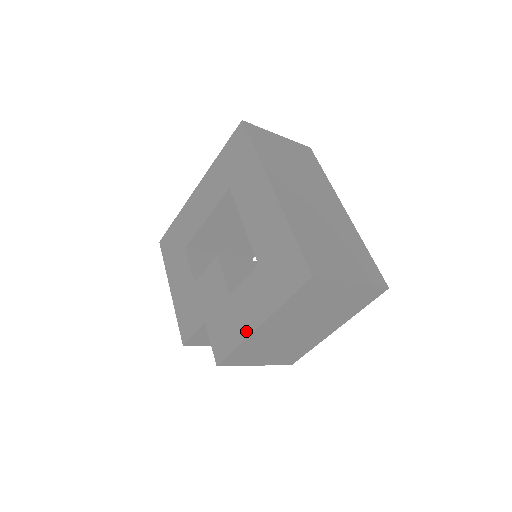
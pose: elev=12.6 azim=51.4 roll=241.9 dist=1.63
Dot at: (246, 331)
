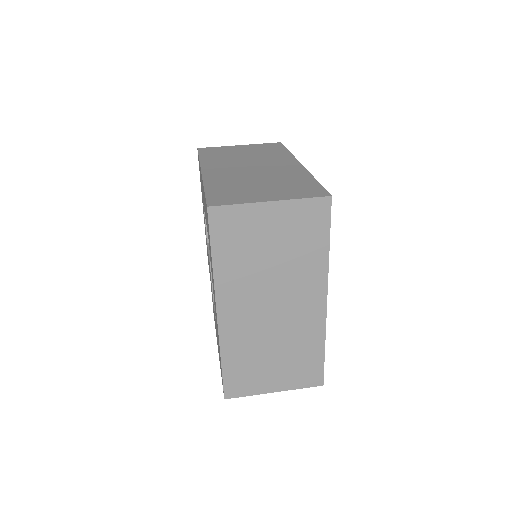
Dot at: occluded
